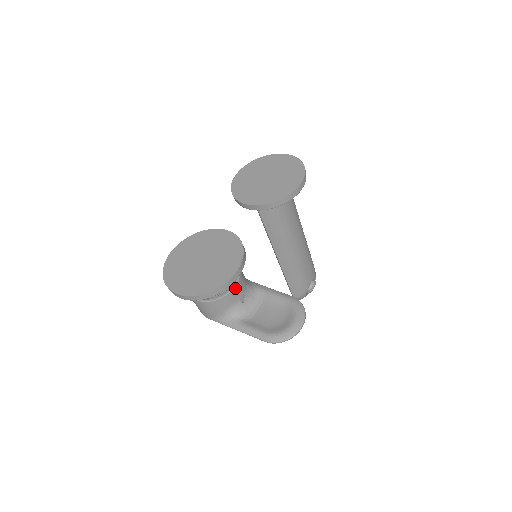
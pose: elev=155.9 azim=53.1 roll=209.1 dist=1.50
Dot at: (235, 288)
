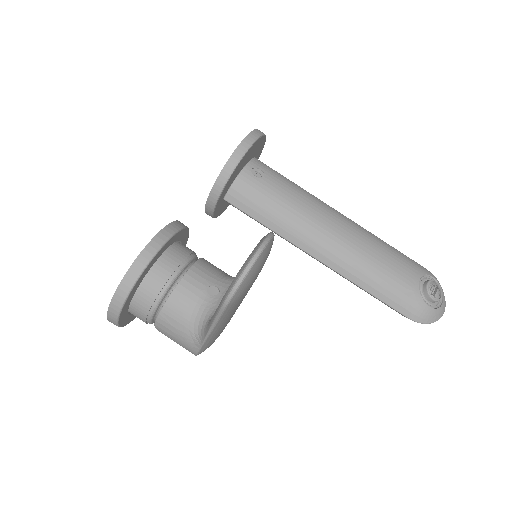
Dot at: (187, 276)
